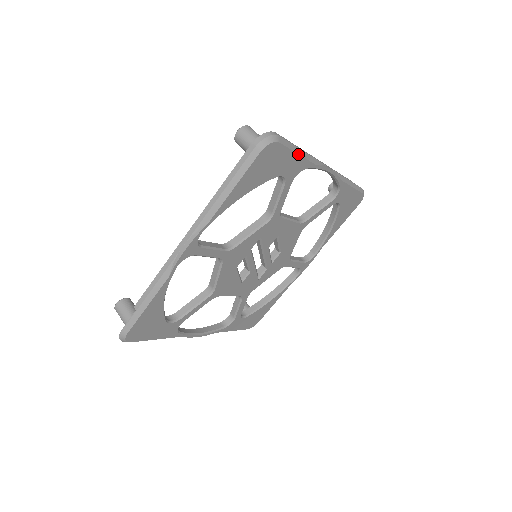
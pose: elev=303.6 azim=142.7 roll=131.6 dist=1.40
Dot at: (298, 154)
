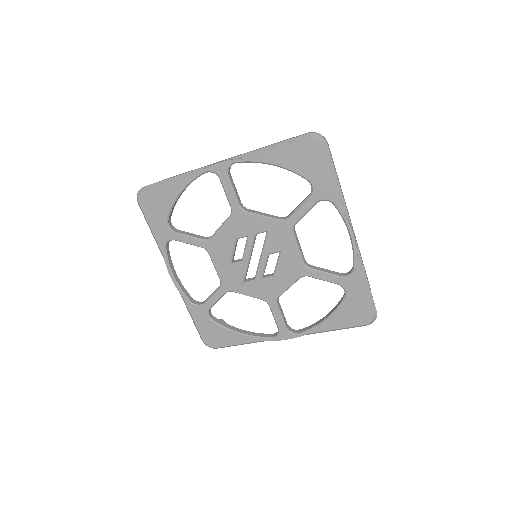
Dot at: (333, 178)
